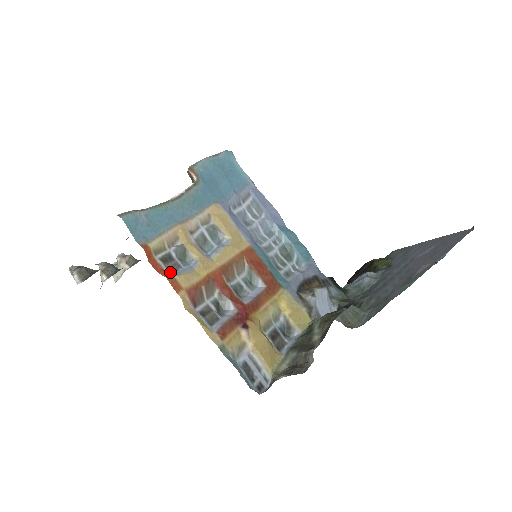
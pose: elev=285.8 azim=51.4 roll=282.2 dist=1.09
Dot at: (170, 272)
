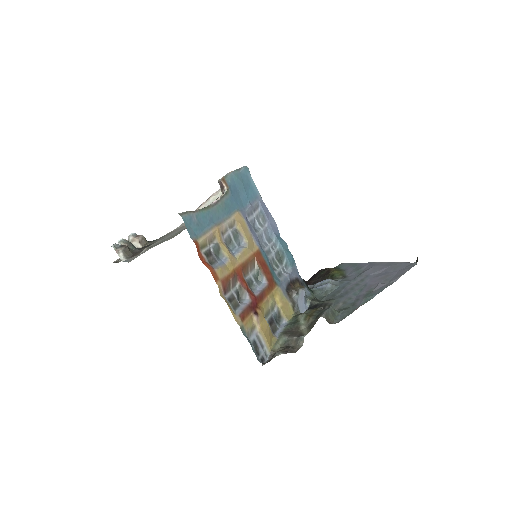
Dot at: (211, 265)
